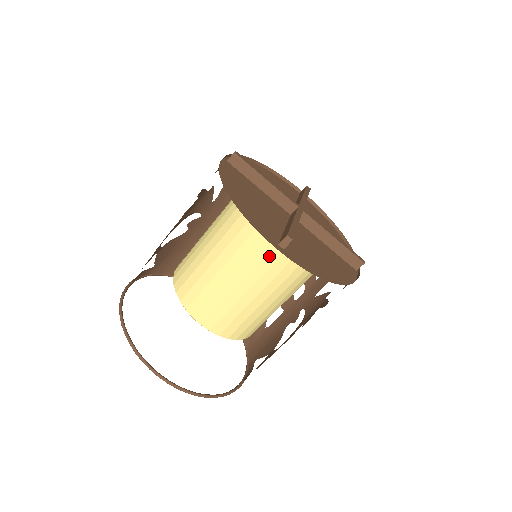
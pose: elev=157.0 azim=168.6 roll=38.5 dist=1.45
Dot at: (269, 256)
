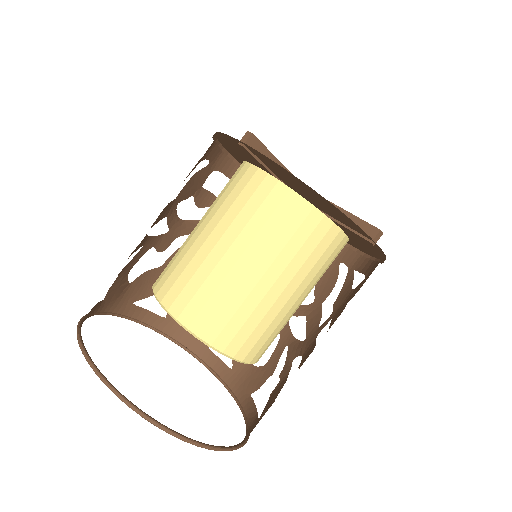
Dot at: (243, 194)
